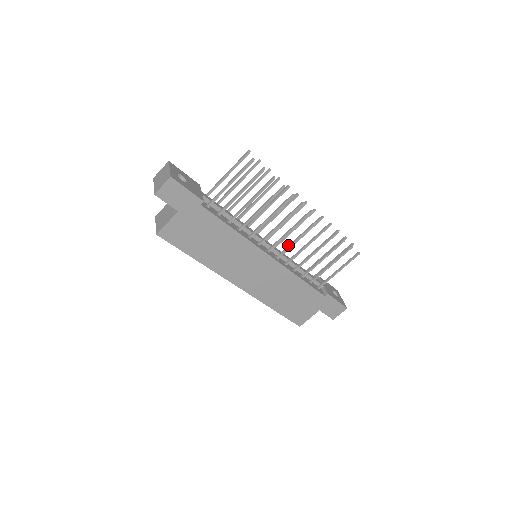
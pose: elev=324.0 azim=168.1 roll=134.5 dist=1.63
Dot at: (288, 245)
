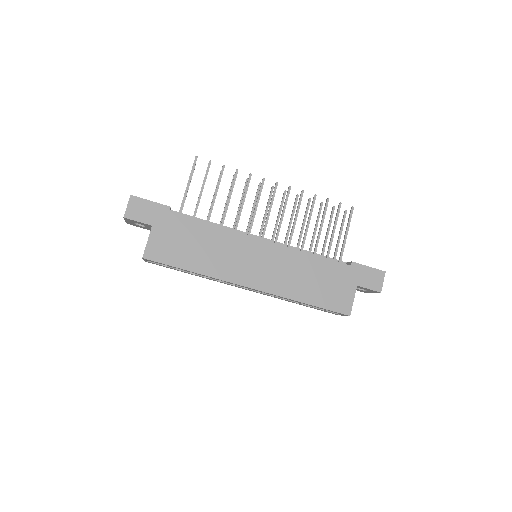
Dot at: occluded
